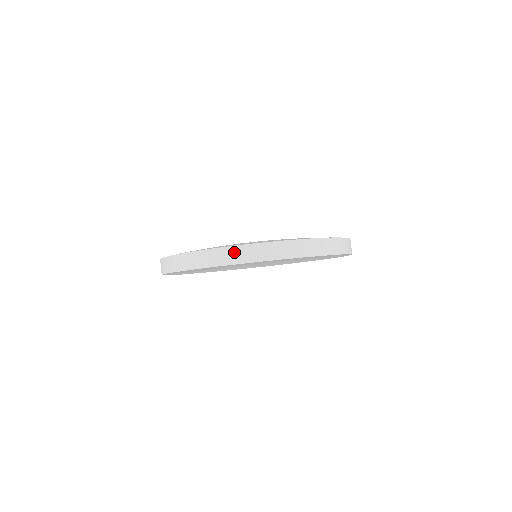
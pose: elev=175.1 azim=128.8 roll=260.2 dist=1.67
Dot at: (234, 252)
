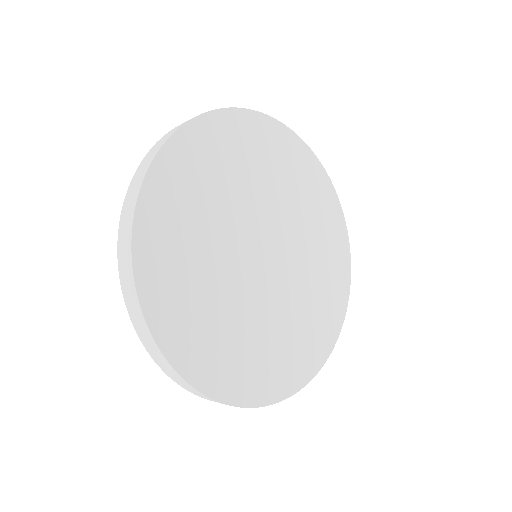
Dot at: occluded
